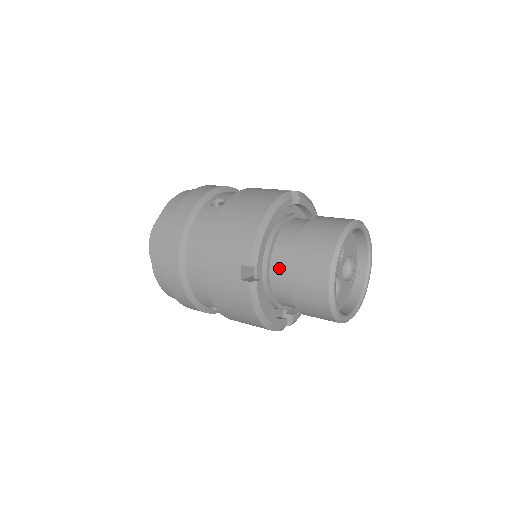
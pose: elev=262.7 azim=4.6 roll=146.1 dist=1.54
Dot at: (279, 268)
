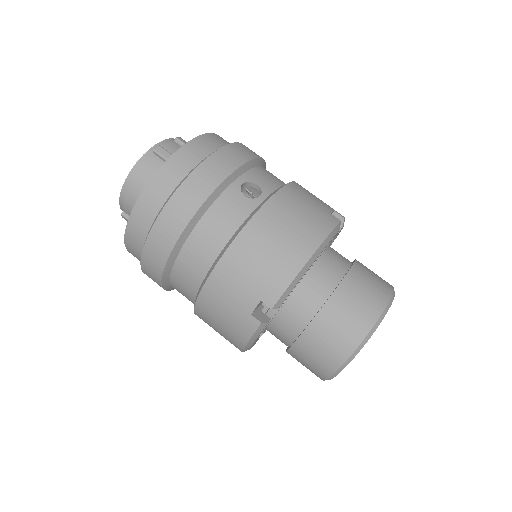
Dot at: (295, 311)
